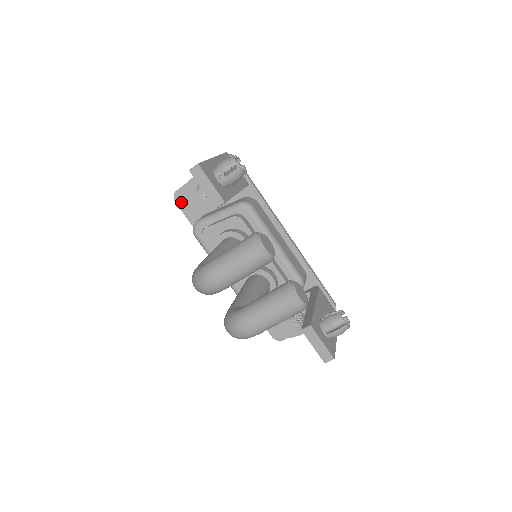
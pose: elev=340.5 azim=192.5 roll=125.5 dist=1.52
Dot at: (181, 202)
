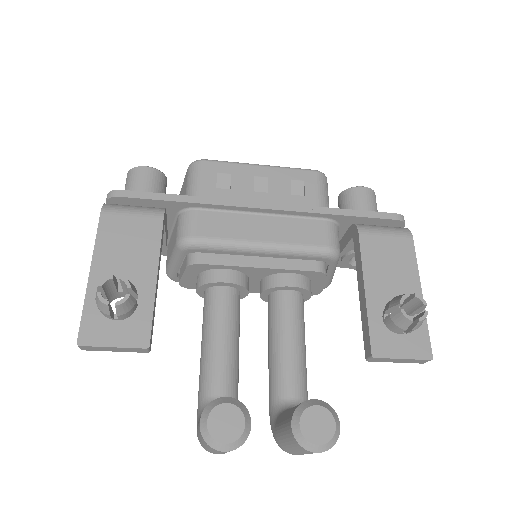
Dot at: occluded
